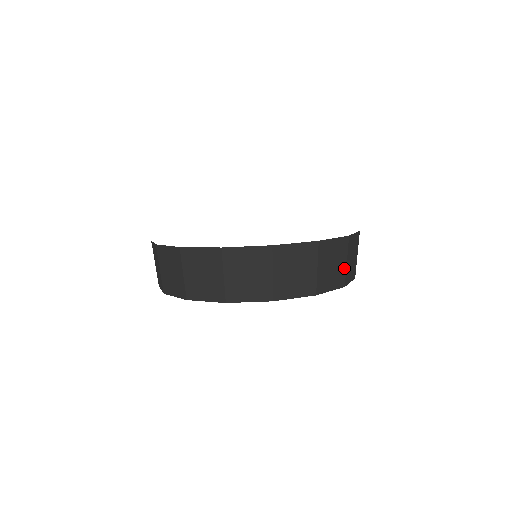
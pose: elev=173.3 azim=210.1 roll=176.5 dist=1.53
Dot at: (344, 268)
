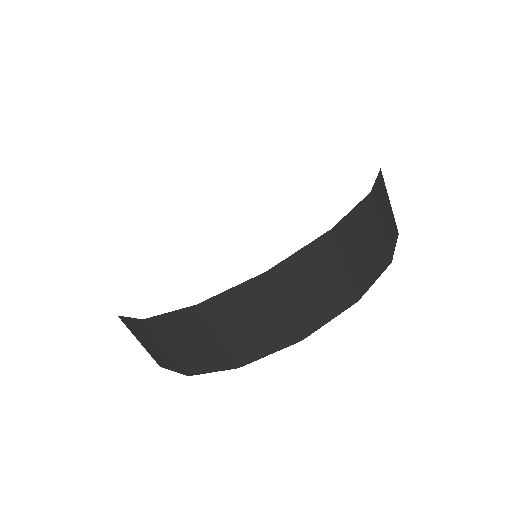
Dot at: (391, 211)
